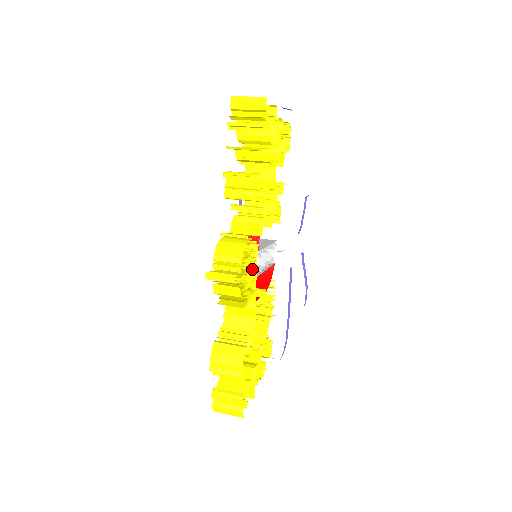
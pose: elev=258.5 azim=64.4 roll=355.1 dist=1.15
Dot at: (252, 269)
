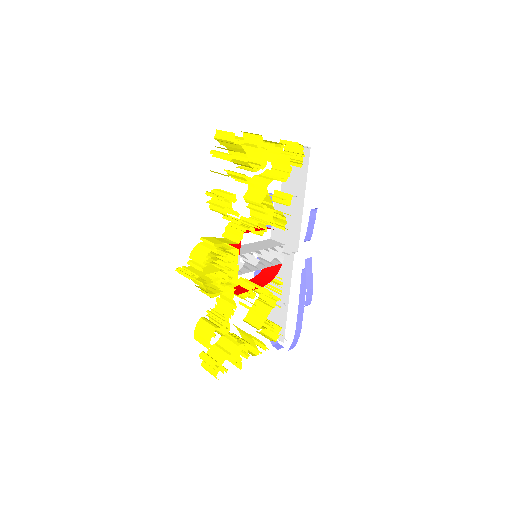
Dot at: (233, 268)
